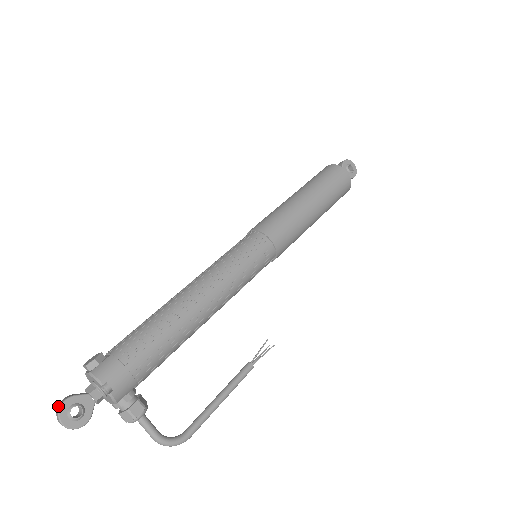
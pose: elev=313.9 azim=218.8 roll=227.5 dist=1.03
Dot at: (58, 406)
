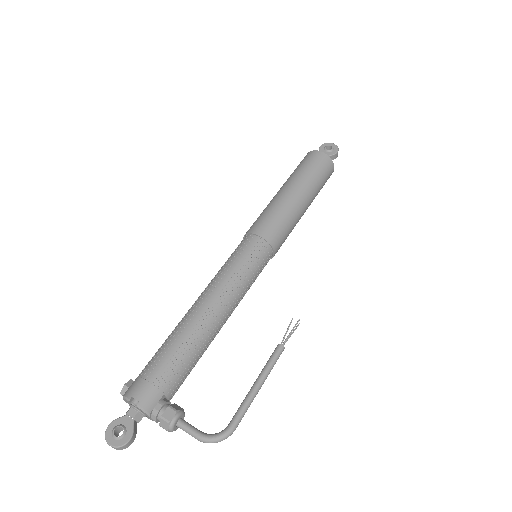
Dot at: (107, 433)
